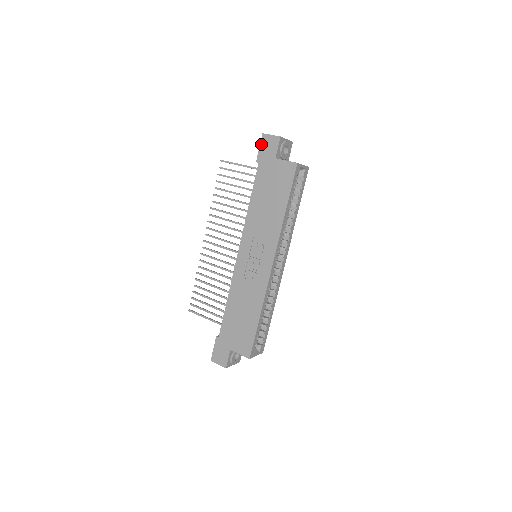
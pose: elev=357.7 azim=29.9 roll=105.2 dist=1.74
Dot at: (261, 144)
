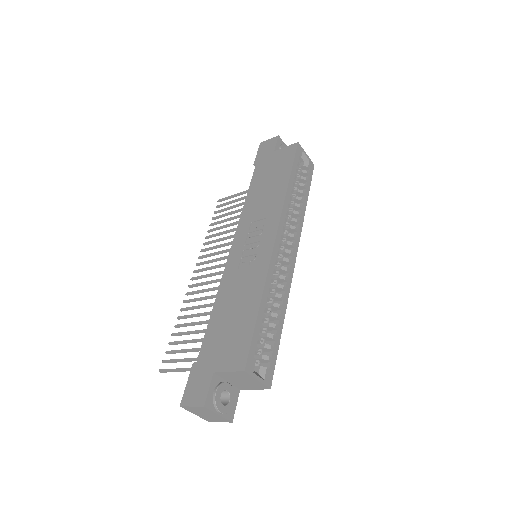
Dot at: (259, 150)
